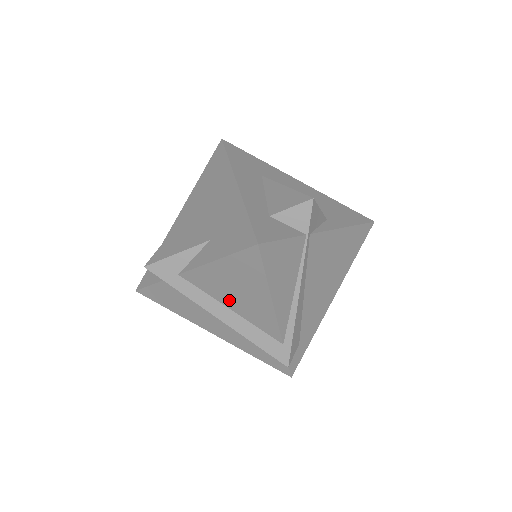
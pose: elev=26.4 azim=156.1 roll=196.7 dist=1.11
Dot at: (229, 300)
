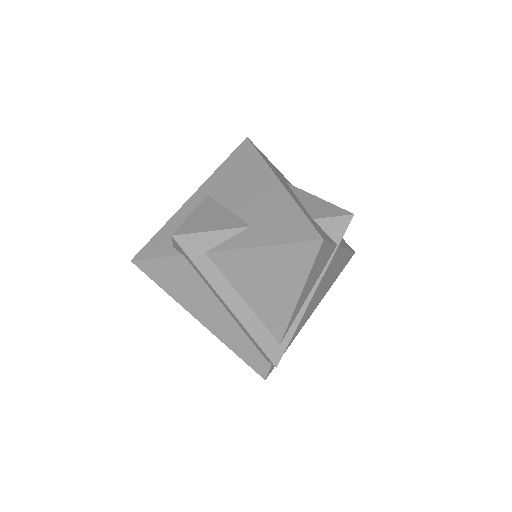
Dot at: (249, 290)
